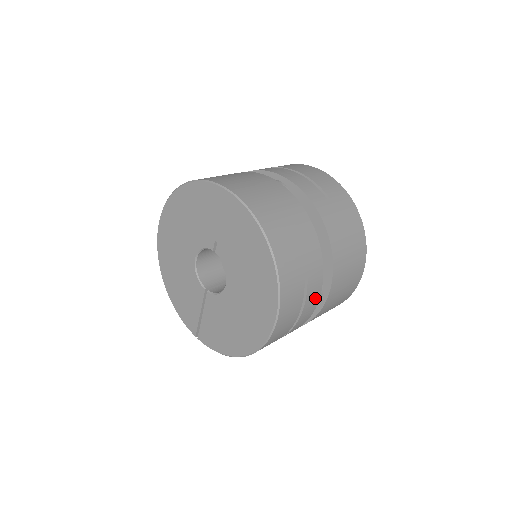
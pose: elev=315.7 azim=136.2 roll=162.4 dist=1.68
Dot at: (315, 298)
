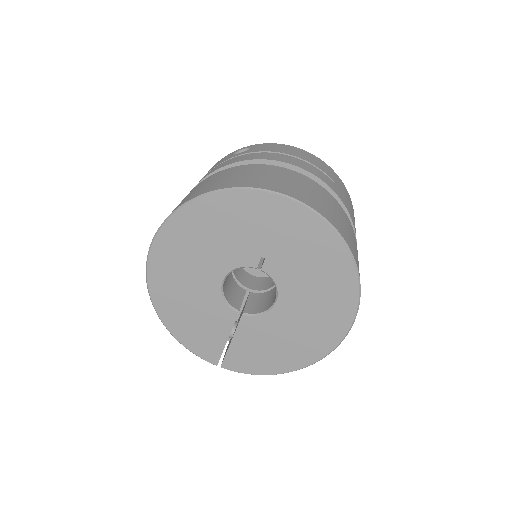
Dot at: occluded
